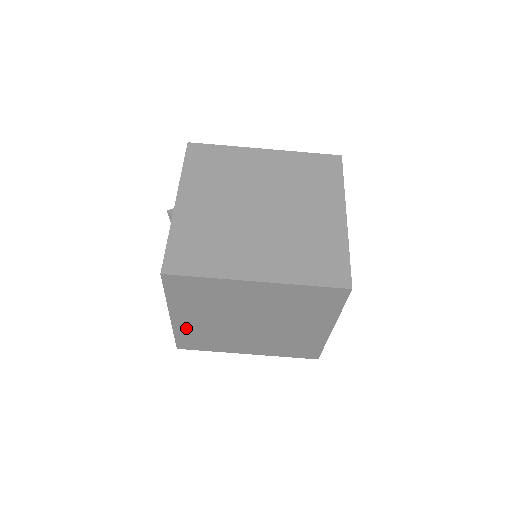
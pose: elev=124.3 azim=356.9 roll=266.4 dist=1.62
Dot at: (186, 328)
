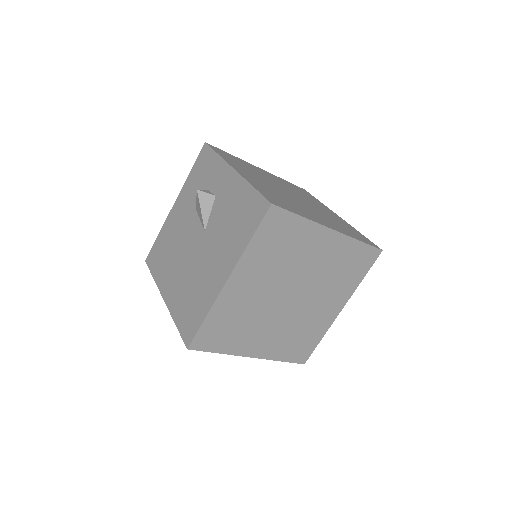
Dot at: (227, 304)
